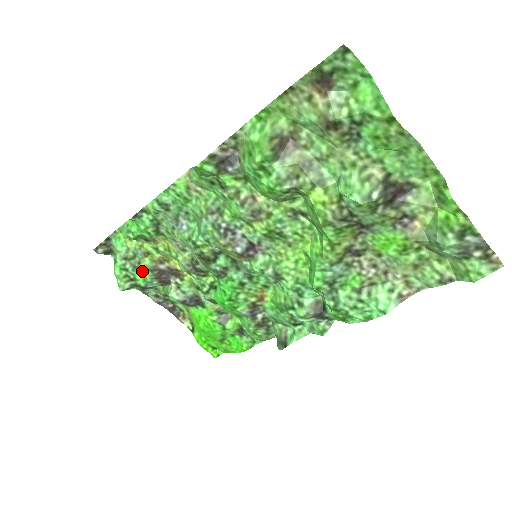
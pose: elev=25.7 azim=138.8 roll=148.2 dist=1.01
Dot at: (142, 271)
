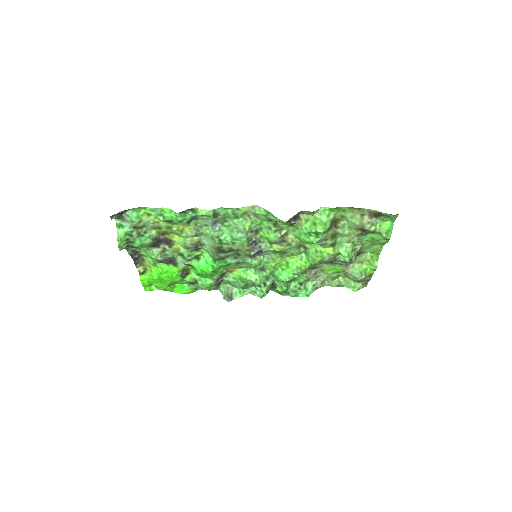
Dot at: (145, 238)
